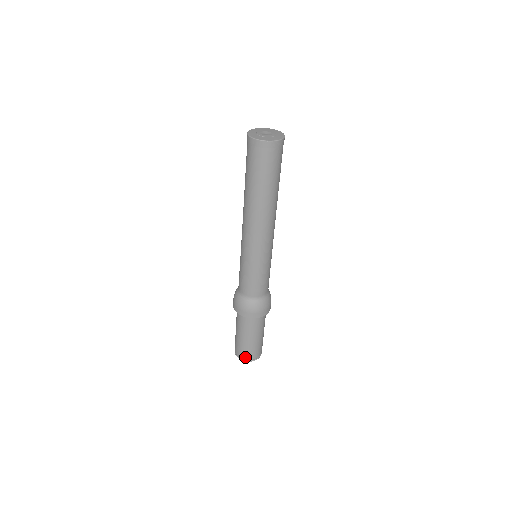
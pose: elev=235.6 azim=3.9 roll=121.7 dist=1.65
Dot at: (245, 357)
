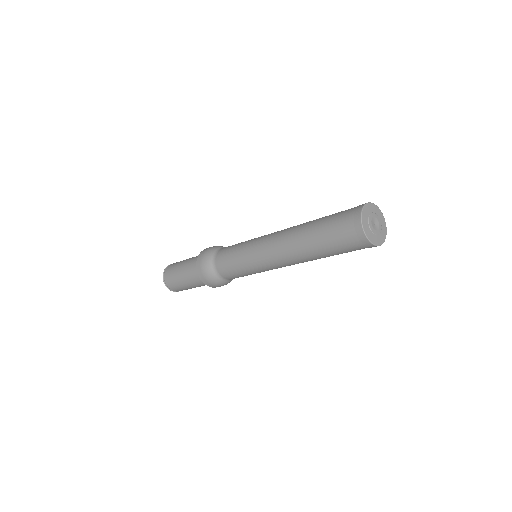
Dot at: (175, 290)
